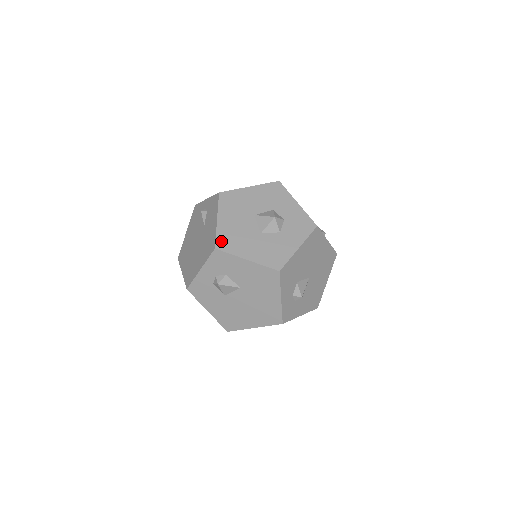
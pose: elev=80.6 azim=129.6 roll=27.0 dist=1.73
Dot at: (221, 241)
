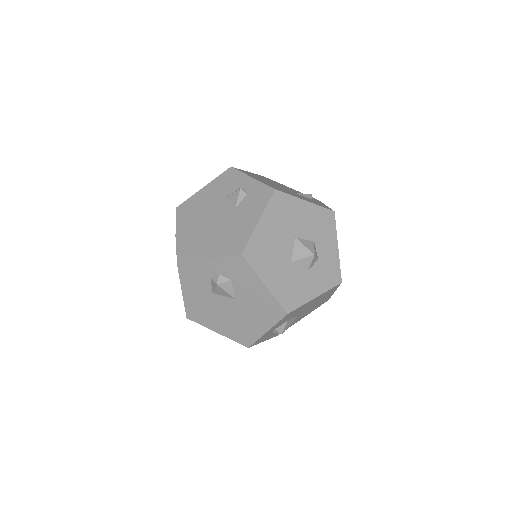
Dot at: (251, 249)
